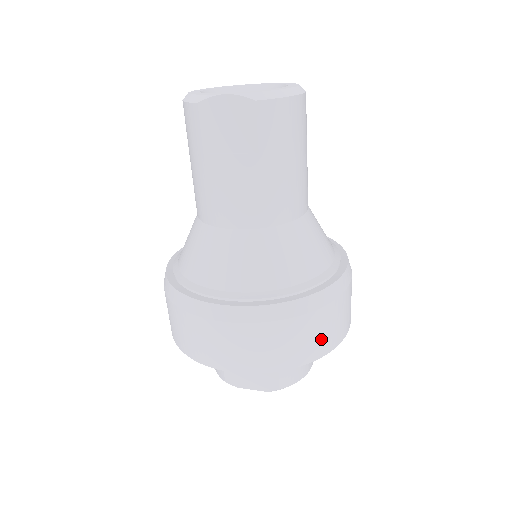
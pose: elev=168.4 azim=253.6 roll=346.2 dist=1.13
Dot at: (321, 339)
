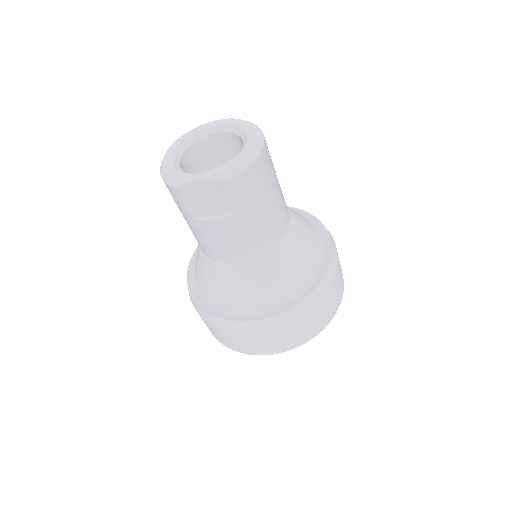
Dot at: (321, 319)
